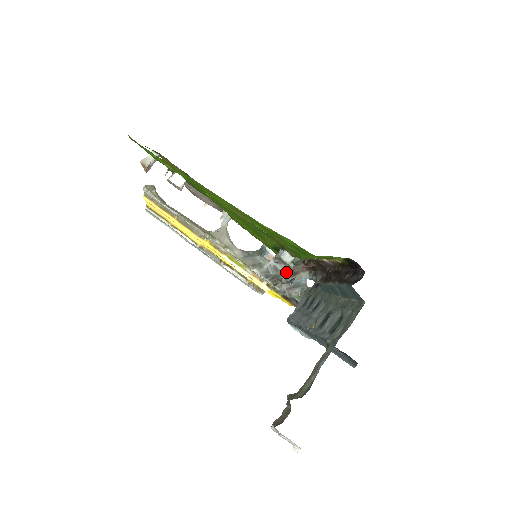
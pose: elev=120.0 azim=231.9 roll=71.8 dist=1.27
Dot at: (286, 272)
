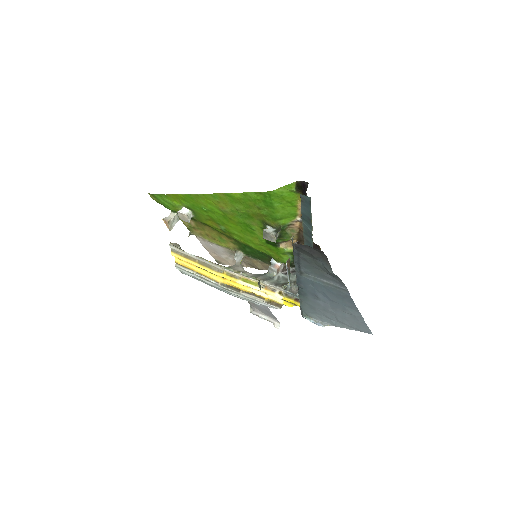
Dot at: (294, 280)
